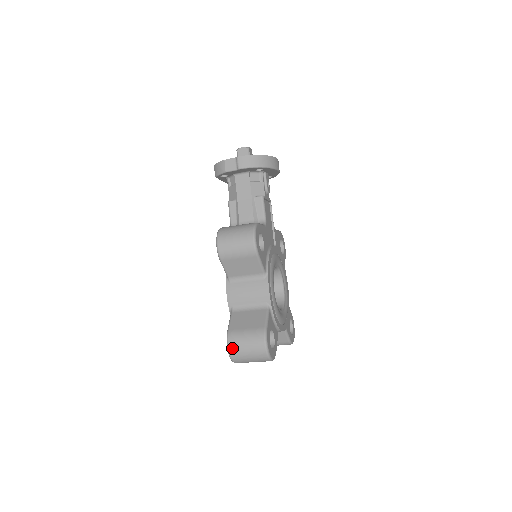
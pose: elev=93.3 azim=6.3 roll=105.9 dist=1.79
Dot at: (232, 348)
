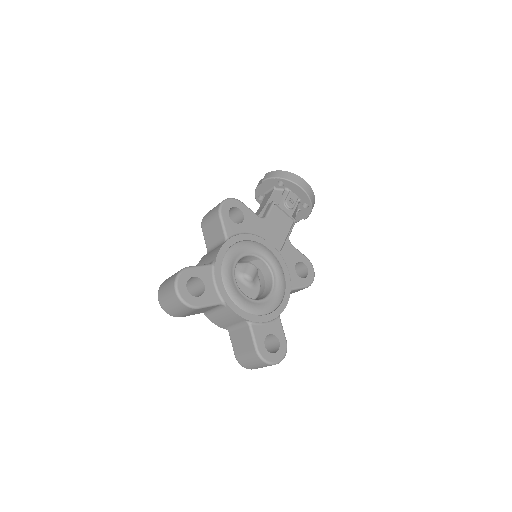
Dot at: (161, 286)
